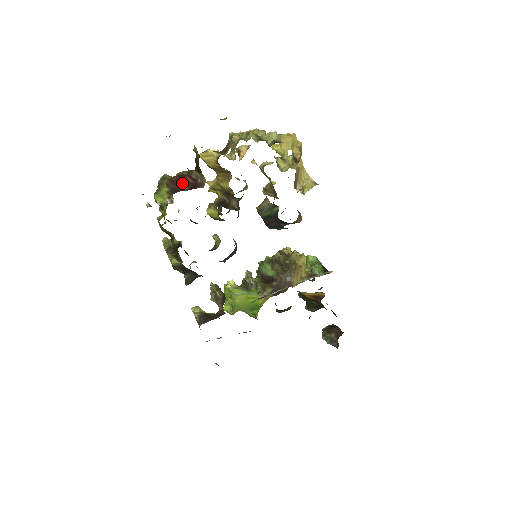
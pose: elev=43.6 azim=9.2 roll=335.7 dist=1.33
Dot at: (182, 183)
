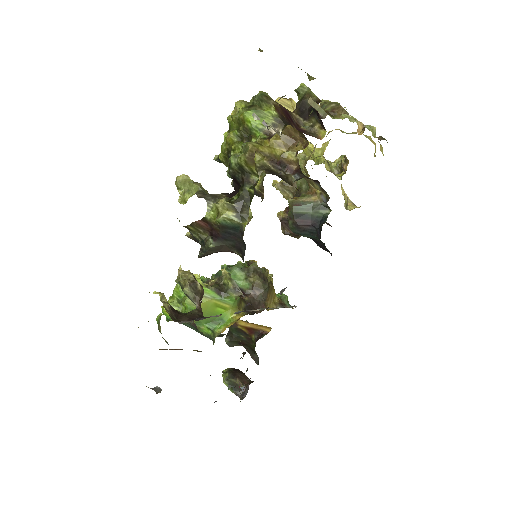
Dot at: (289, 118)
